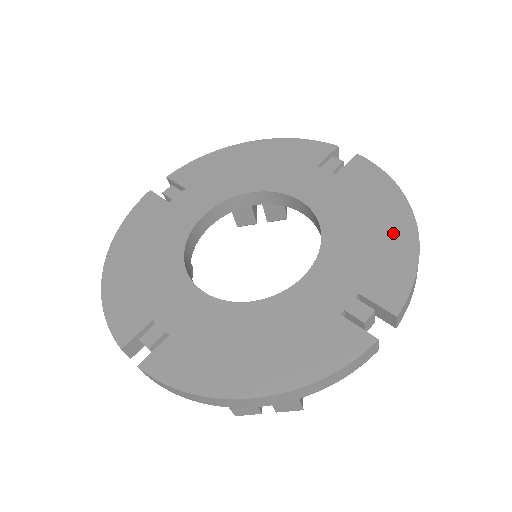
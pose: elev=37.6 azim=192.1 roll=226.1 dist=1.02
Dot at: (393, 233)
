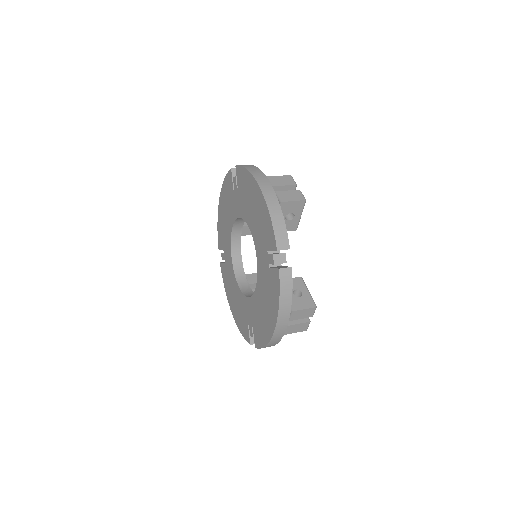
Dot at: (267, 326)
